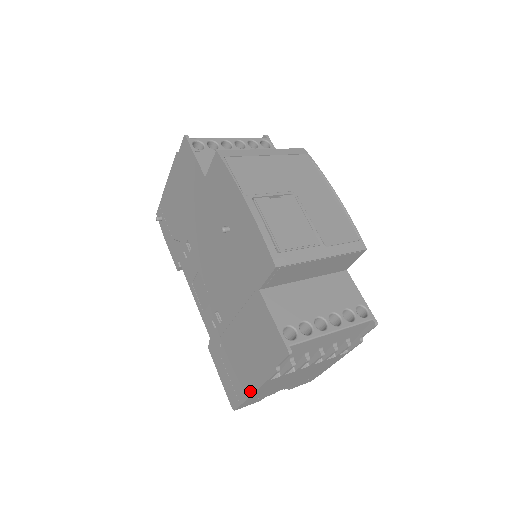
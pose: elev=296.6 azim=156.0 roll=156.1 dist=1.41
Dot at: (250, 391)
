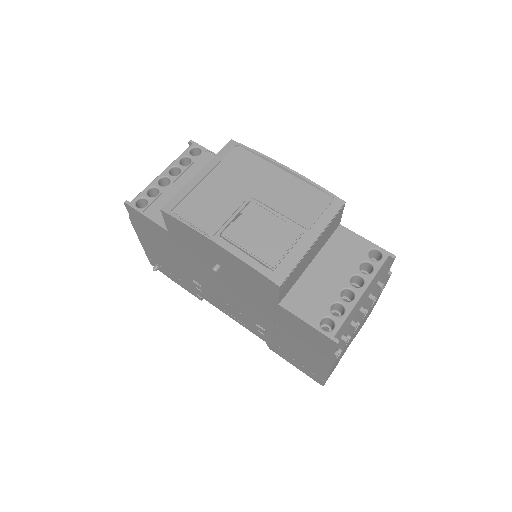
Dot at: (326, 372)
